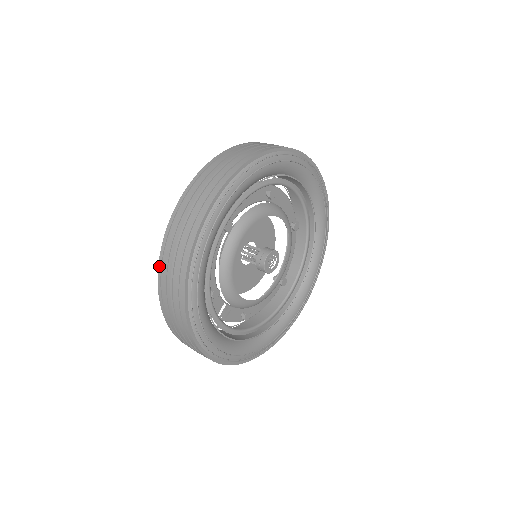
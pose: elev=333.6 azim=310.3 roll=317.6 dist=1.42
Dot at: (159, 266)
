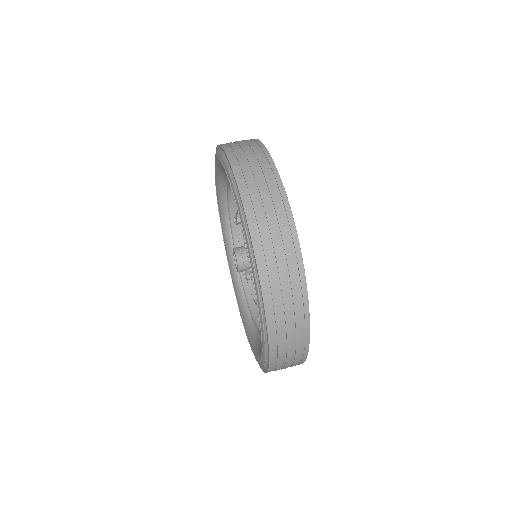
Dot at: (264, 296)
